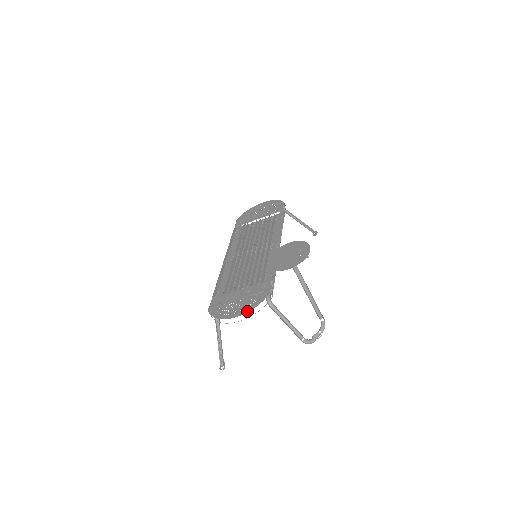
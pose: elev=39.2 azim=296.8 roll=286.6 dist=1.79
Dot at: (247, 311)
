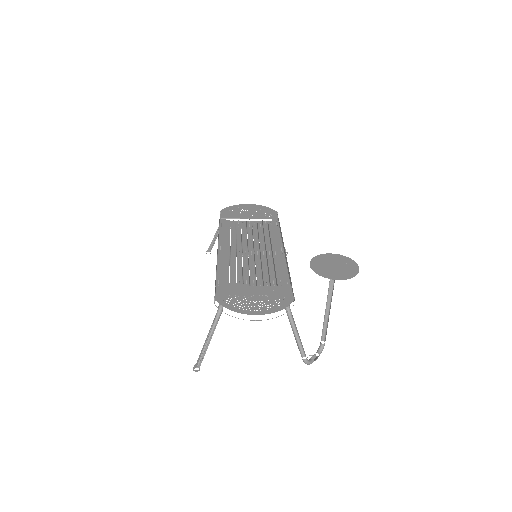
Dot at: (272, 312)
